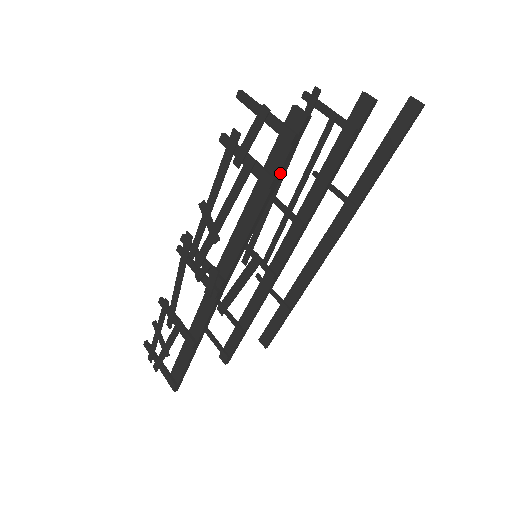
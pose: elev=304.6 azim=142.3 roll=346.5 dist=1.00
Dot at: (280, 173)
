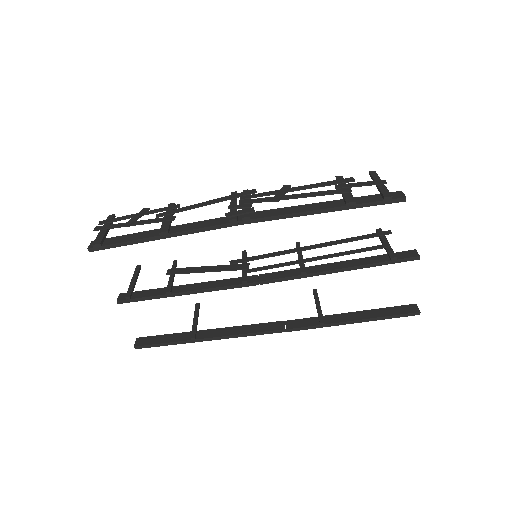
Dot at: (360, 205)
